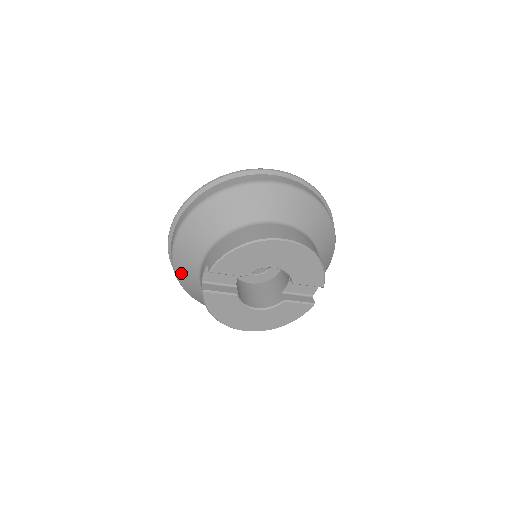
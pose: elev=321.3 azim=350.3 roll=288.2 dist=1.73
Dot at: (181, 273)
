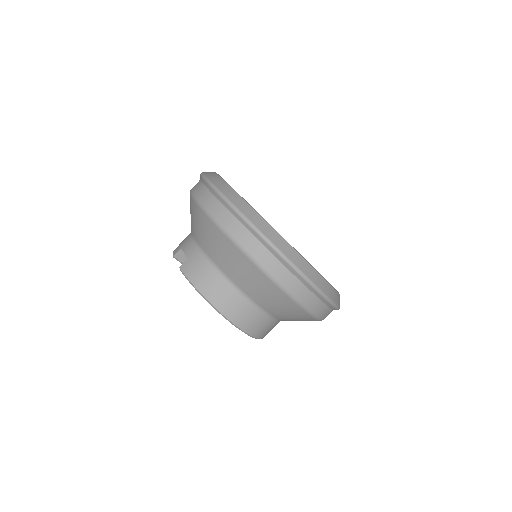
Dot at: occluded
